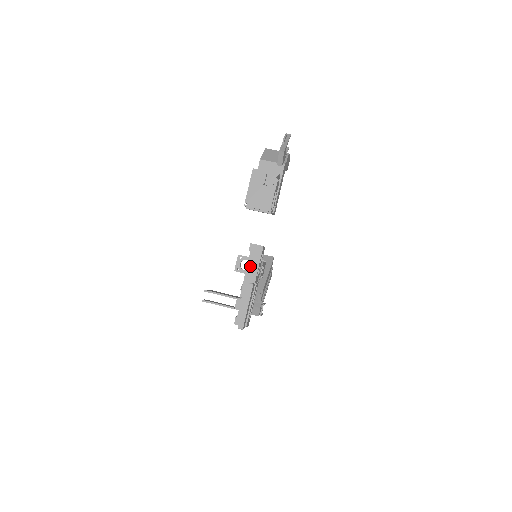
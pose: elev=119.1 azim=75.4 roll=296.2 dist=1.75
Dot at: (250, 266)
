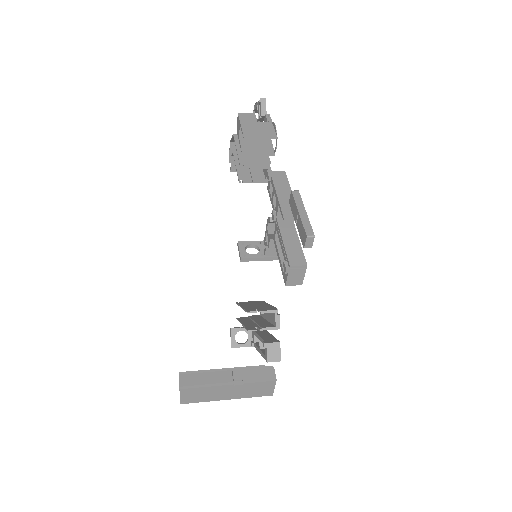
Dot at: (279, 189)
